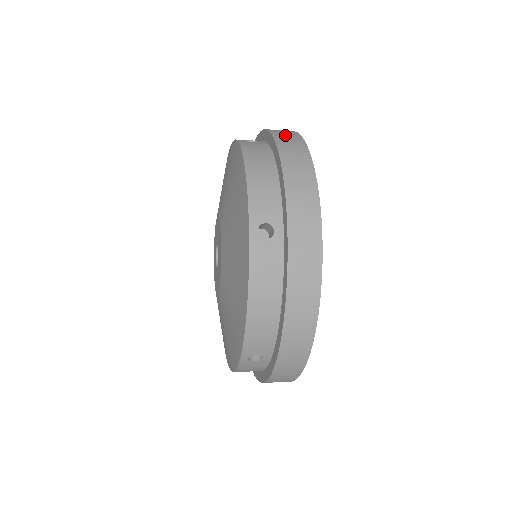
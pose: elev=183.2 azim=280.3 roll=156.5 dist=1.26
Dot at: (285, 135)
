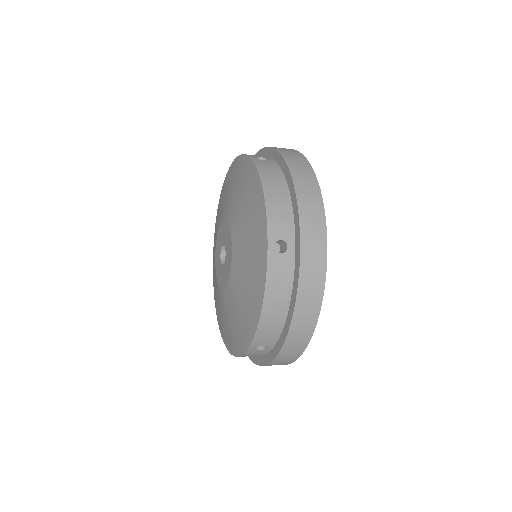
Dot at: occluded
